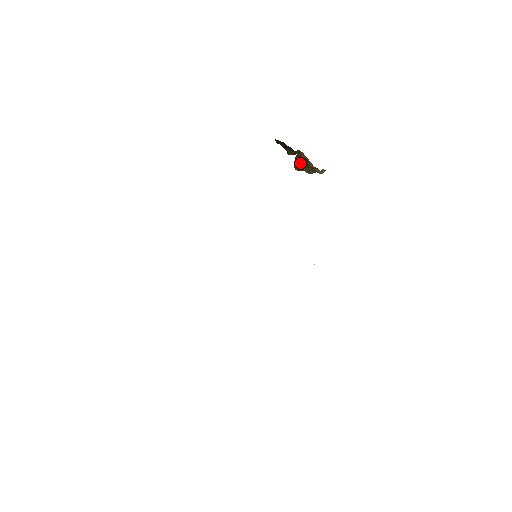
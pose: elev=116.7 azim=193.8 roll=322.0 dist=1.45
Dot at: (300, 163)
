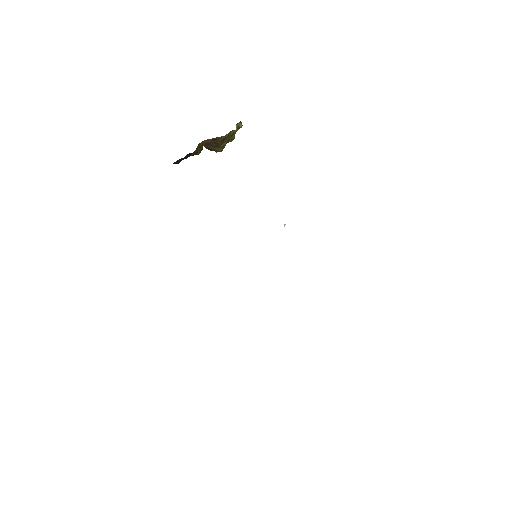
Dot at: (215, 146)
